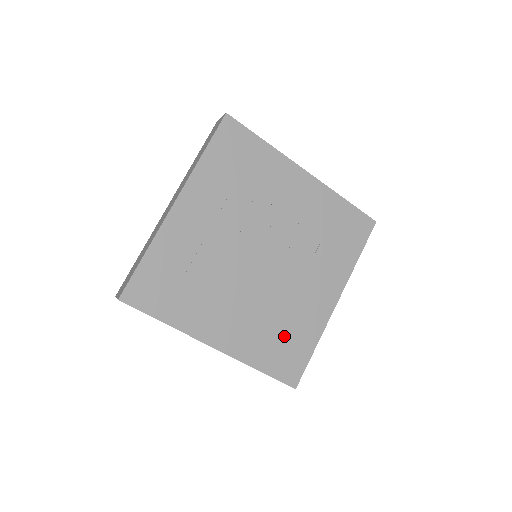
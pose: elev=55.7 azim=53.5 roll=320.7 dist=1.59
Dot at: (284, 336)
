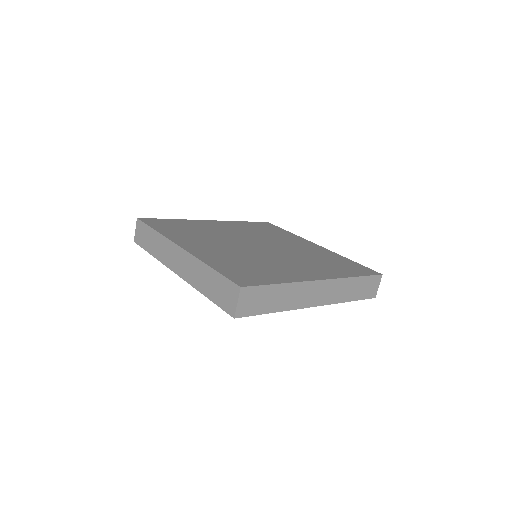
Dot at: occluded
